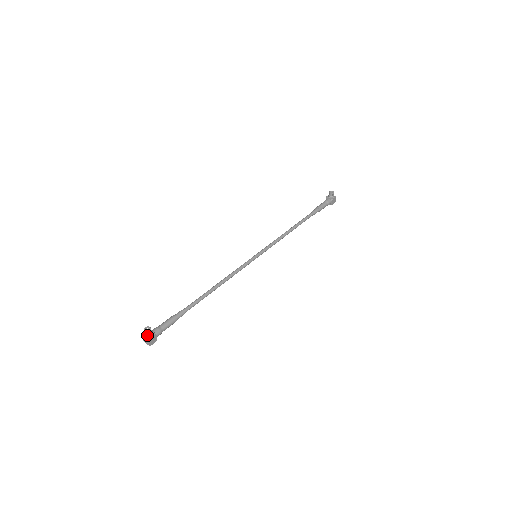
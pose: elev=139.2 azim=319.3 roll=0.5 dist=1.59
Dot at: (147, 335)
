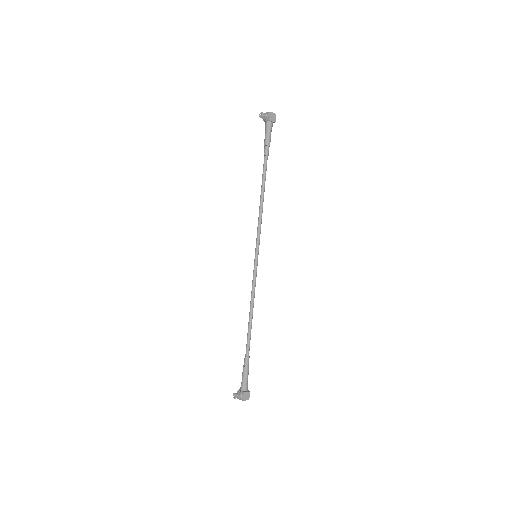
Dot at: occluded
